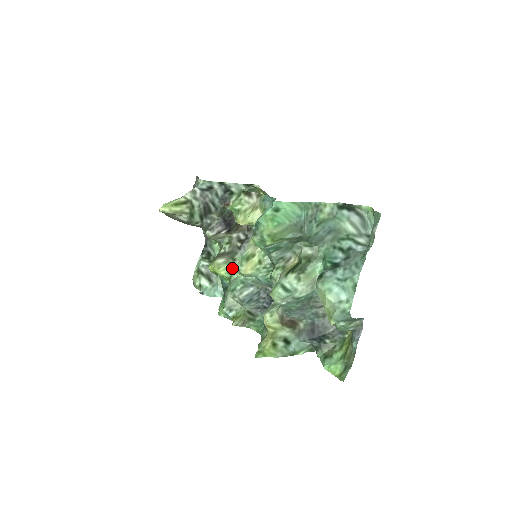
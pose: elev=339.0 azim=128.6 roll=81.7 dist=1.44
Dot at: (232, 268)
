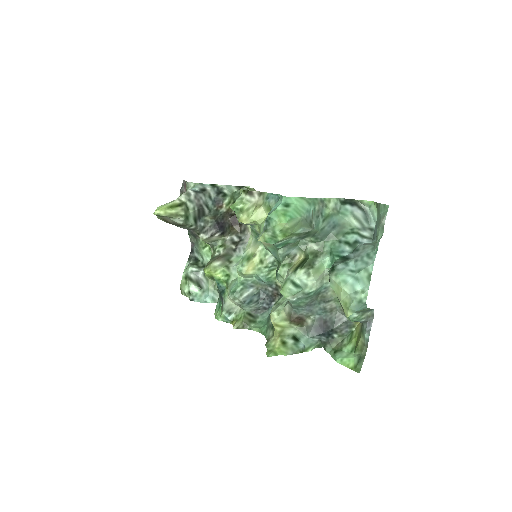
Dot at: (229, 270)
